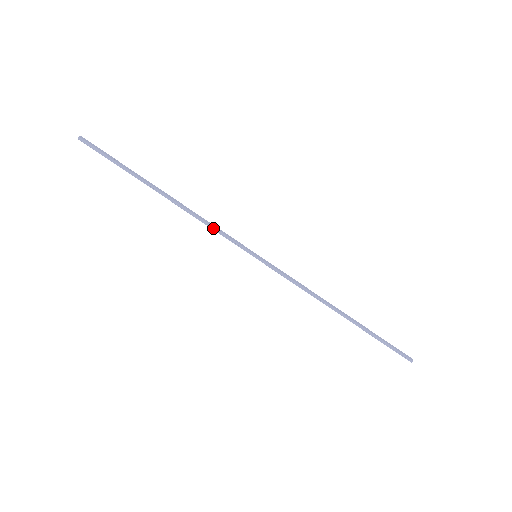
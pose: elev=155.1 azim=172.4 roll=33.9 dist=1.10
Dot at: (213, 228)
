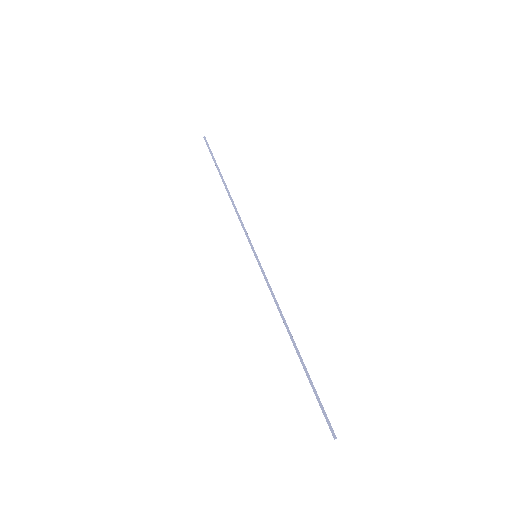
Dot at: (241, 220)
